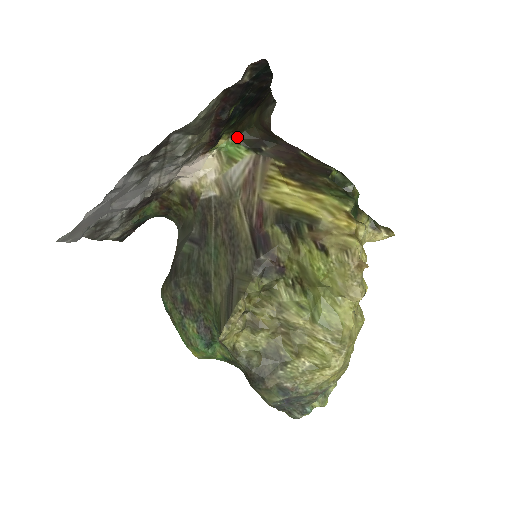
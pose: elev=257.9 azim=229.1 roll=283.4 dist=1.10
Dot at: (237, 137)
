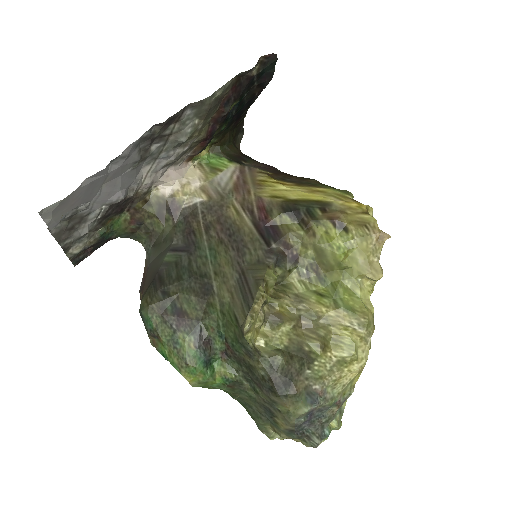
Dot at: (219, 150)
